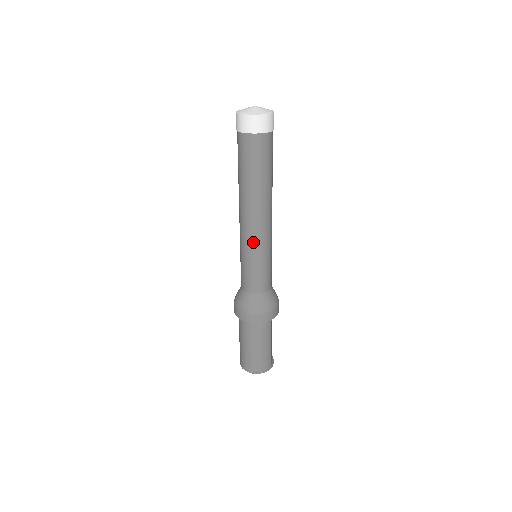
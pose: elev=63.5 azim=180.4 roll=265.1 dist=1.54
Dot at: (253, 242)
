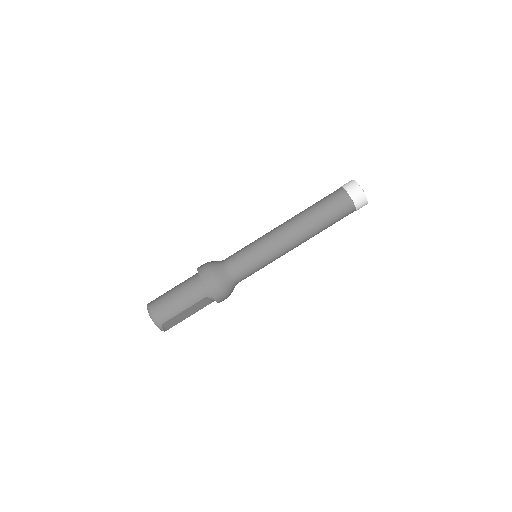
Dot at: (269, 239)
